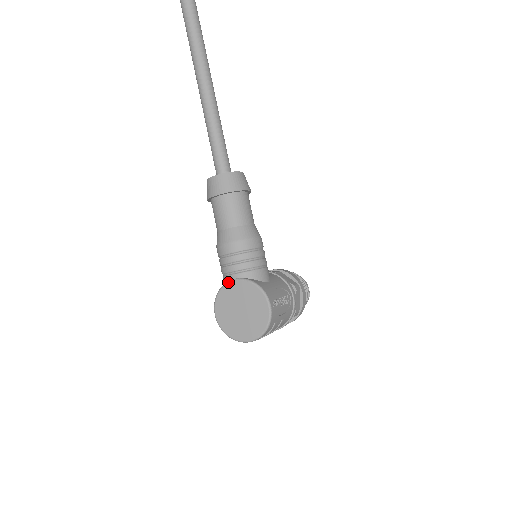
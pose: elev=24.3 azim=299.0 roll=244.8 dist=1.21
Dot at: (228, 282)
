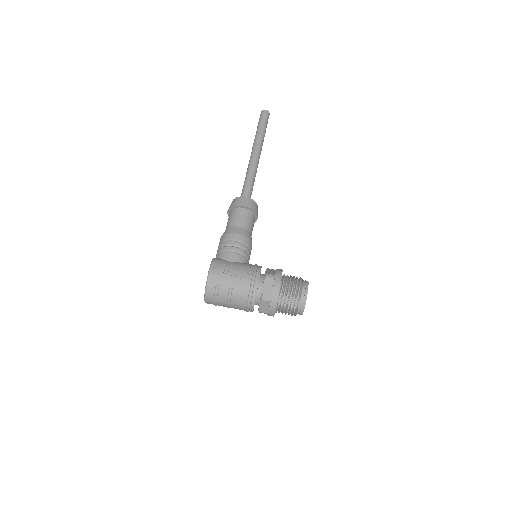
Dot at: occluded
